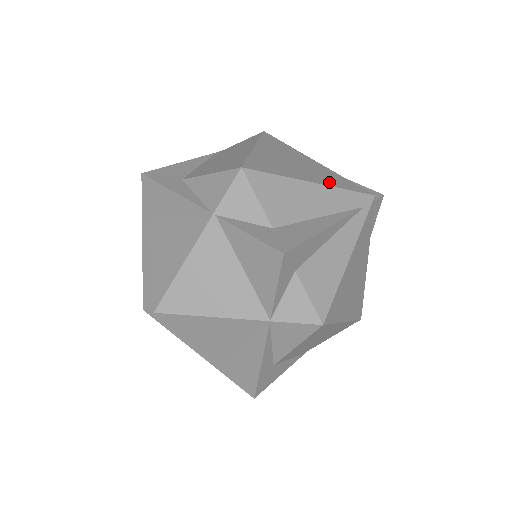
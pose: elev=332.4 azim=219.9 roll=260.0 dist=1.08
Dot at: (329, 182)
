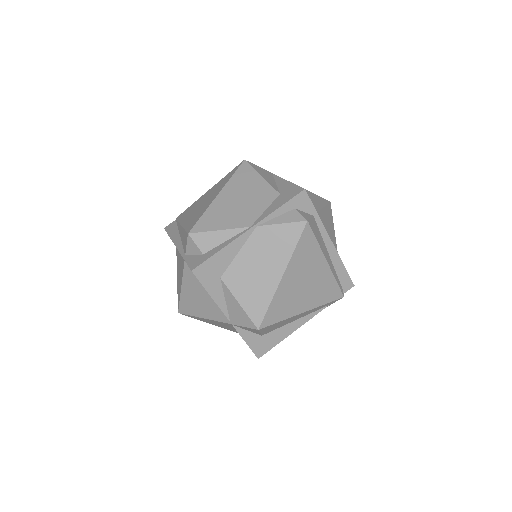
Dot at: (317, 302)
